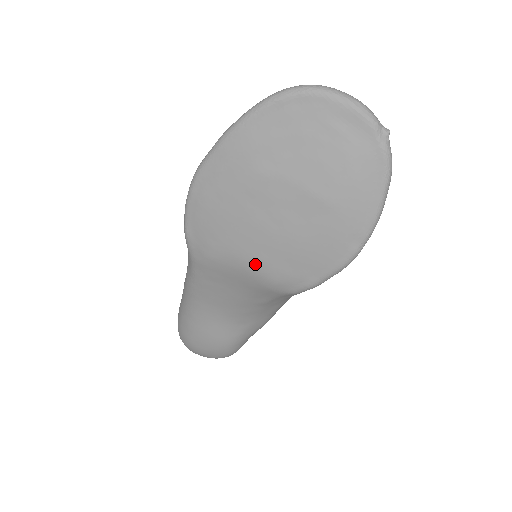
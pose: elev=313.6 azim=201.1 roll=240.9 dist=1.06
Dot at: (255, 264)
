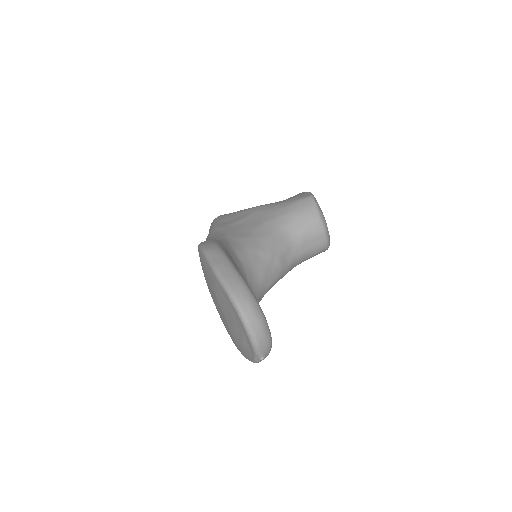
Dot at: occluded
